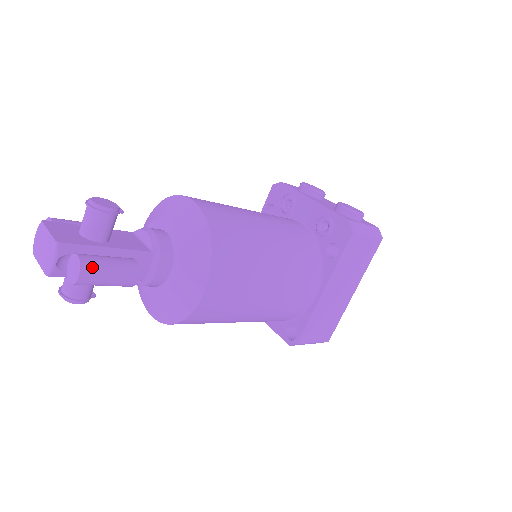
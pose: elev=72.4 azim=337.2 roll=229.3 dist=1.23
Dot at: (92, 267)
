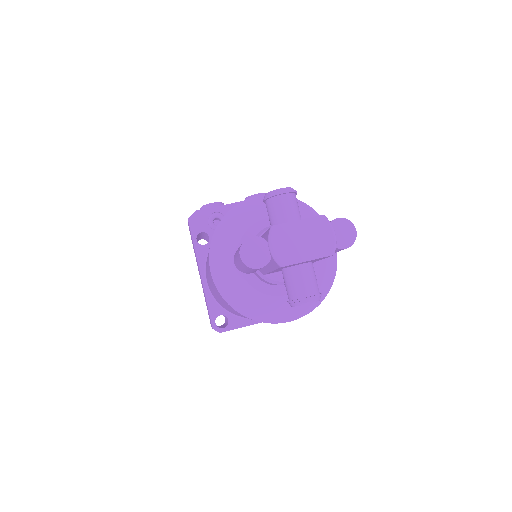
Dot at: occluded
